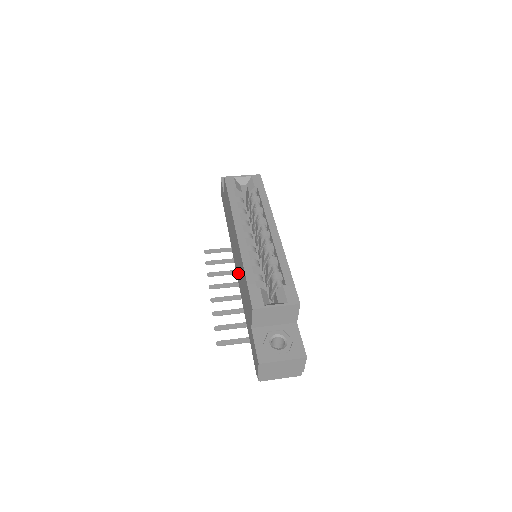
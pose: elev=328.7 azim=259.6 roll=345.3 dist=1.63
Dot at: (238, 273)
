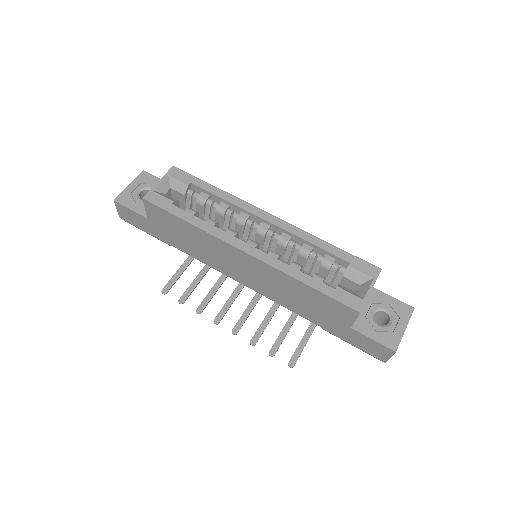
Dot at: (262, 288)
